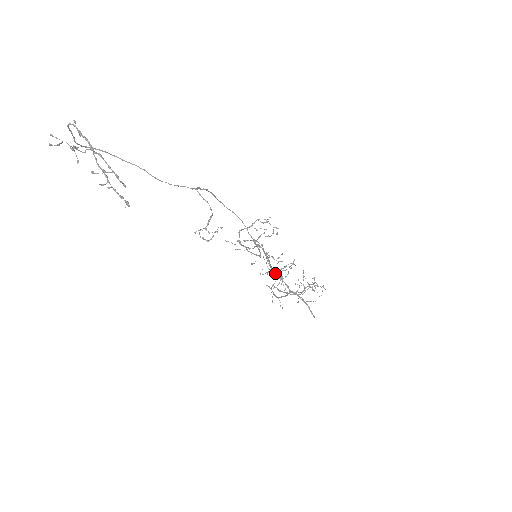
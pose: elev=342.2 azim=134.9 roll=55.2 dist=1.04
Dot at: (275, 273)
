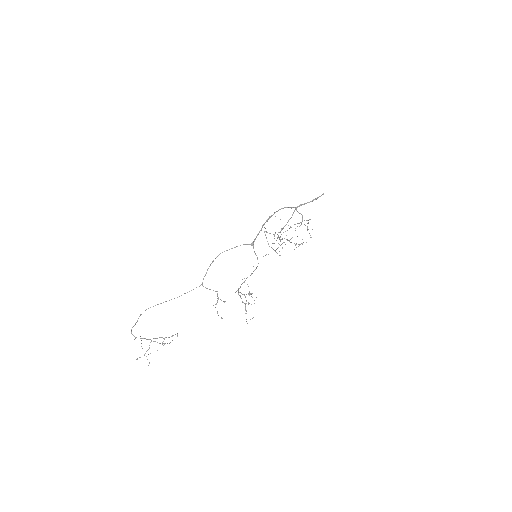
Dot at: occluded
